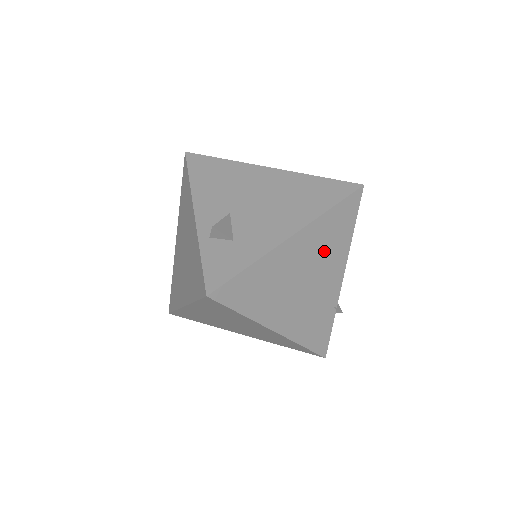
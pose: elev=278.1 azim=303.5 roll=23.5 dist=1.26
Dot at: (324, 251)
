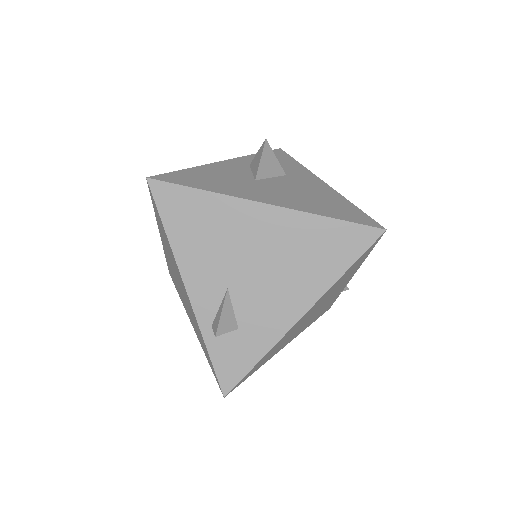
Dot at: (334, 290)
